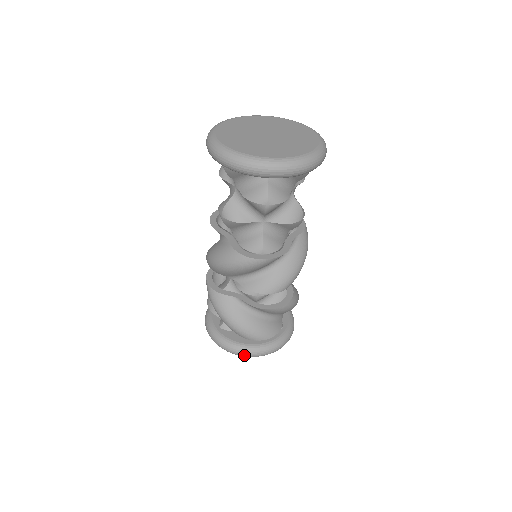
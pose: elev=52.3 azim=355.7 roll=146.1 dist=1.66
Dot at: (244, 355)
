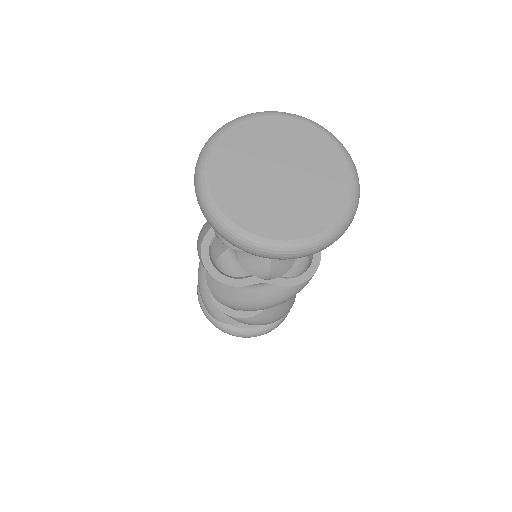
Dot at: (284, 319)
